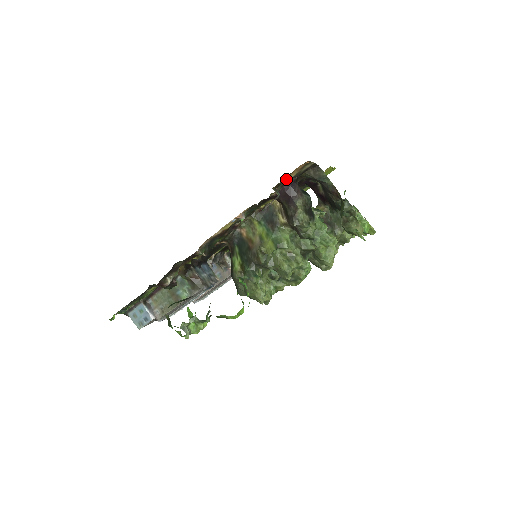
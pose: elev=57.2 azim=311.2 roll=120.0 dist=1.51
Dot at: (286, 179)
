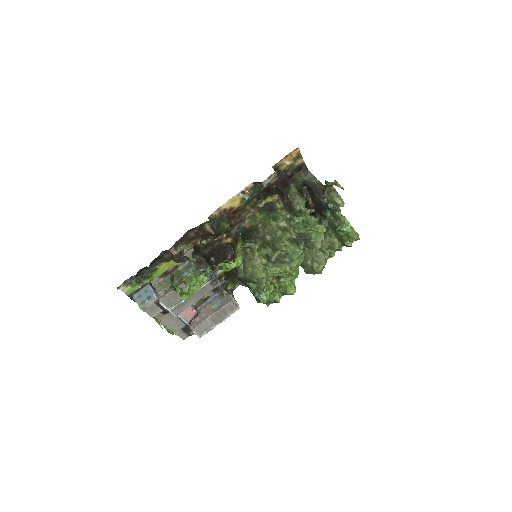
Dot at: (283, 167)
